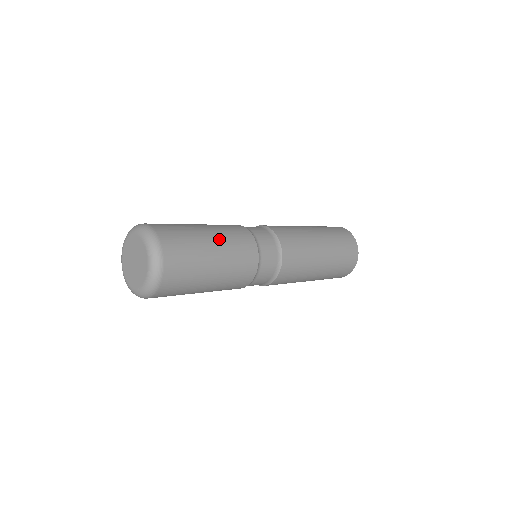
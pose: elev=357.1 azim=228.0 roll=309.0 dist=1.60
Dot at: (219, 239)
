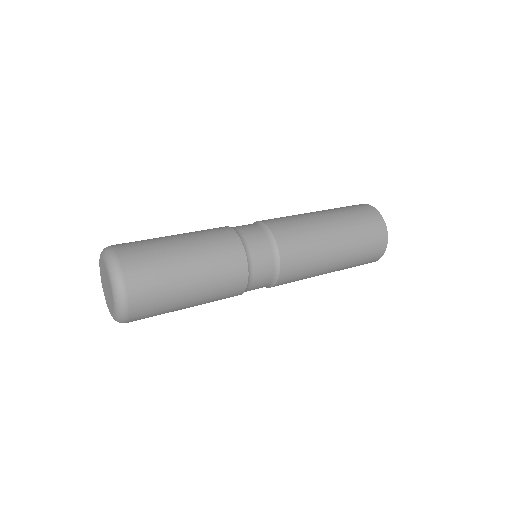
Dot at: (202, 279)
